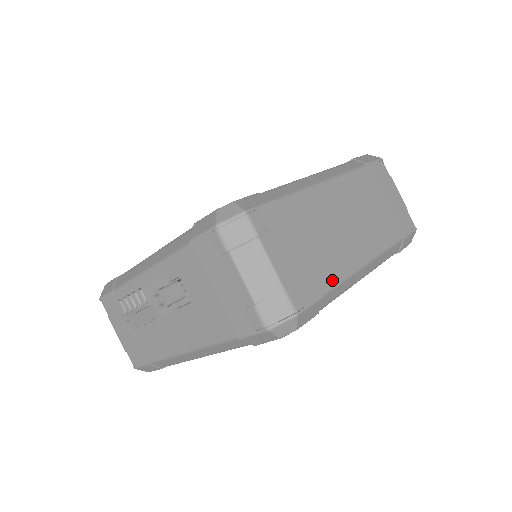
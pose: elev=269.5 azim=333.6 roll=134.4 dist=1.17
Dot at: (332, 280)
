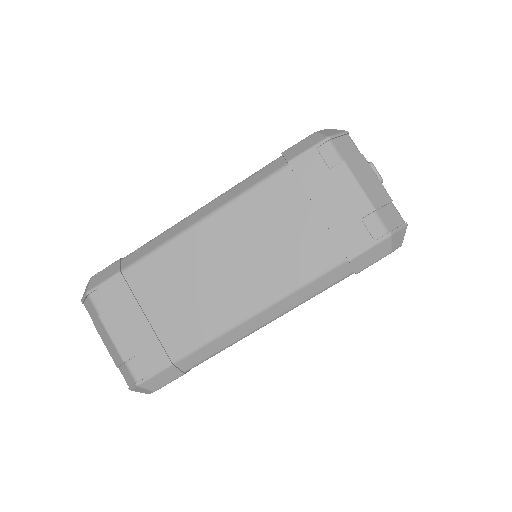
Dot at: (191, 343)
